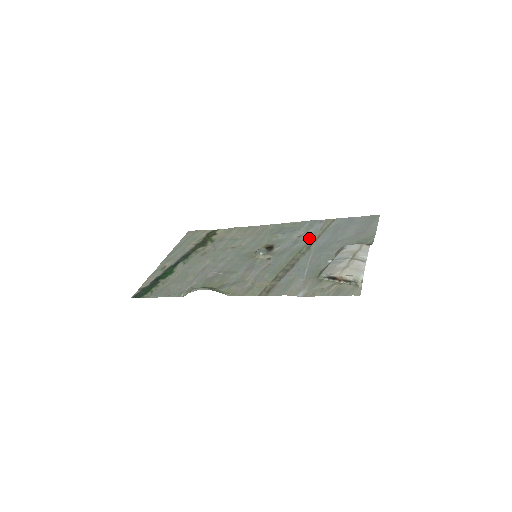
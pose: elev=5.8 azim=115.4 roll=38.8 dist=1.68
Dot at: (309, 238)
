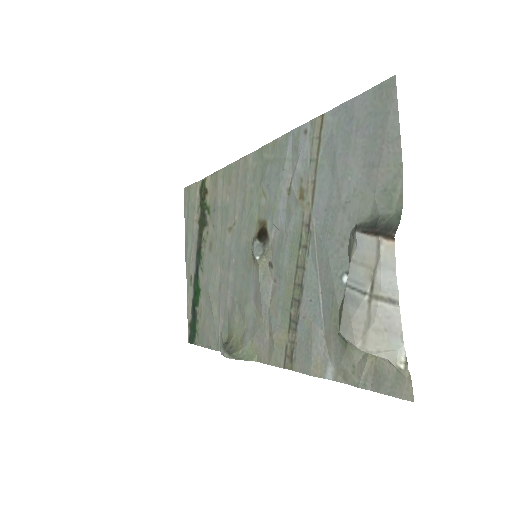
Dot at: (301, 197)
